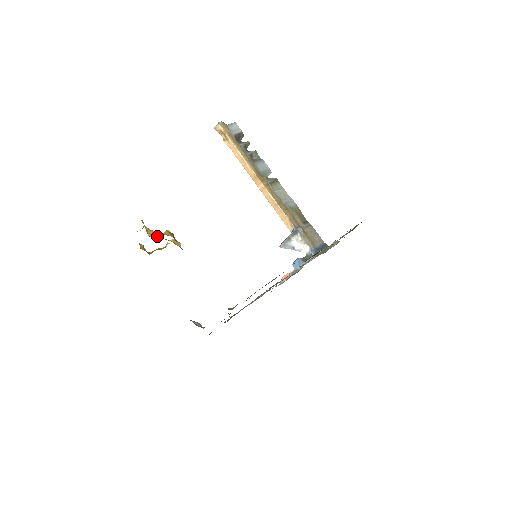
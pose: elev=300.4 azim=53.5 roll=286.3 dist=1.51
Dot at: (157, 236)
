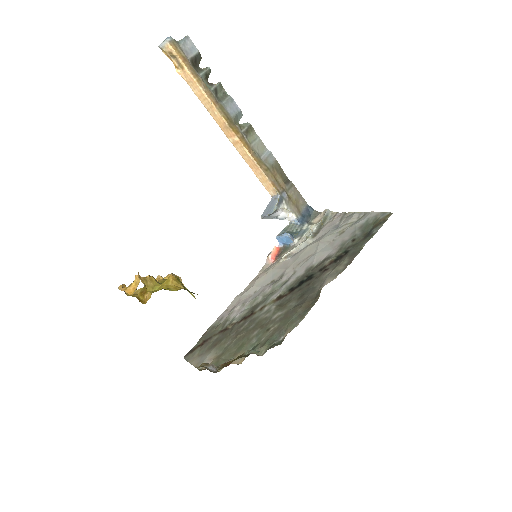
Dot at: (157, 285)
